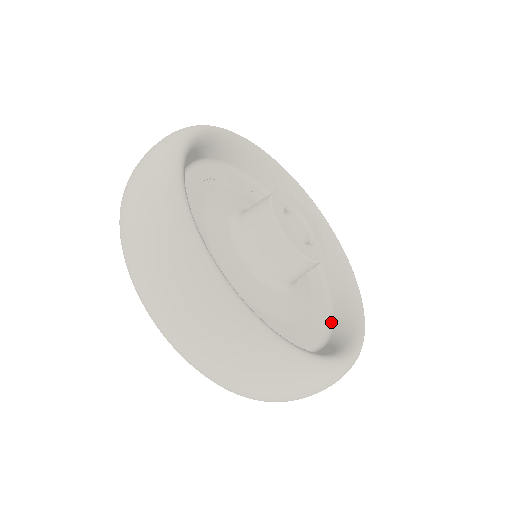
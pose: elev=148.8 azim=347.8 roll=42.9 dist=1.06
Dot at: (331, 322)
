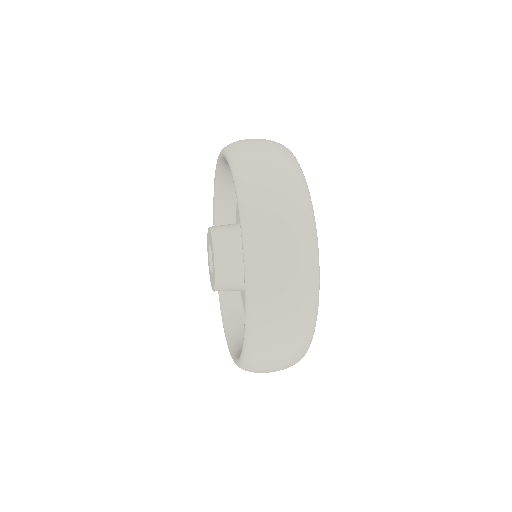
Dot at: occluded
